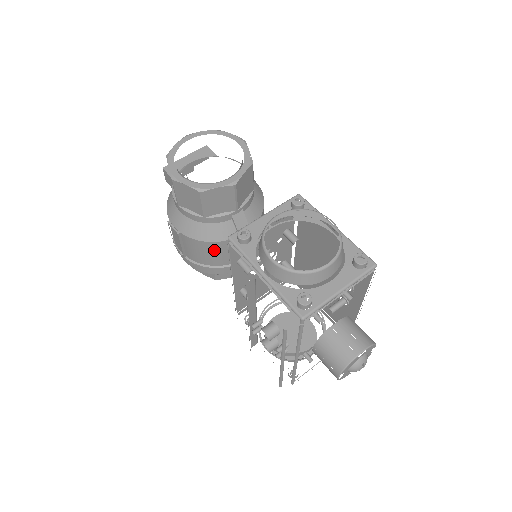
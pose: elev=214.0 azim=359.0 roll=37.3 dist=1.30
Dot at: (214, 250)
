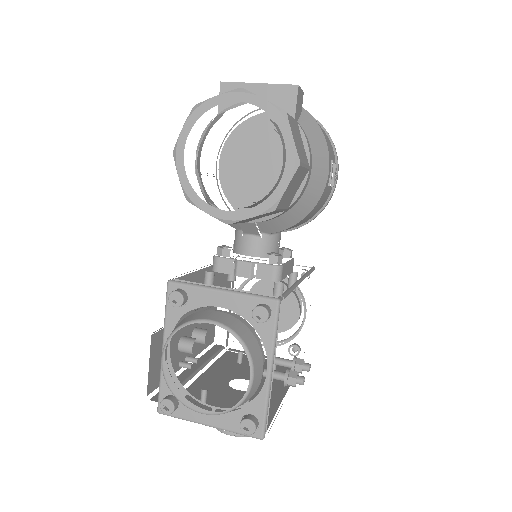
Dot at: occluded
